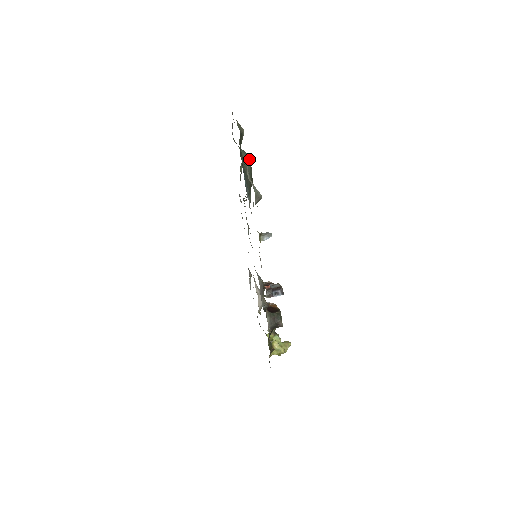
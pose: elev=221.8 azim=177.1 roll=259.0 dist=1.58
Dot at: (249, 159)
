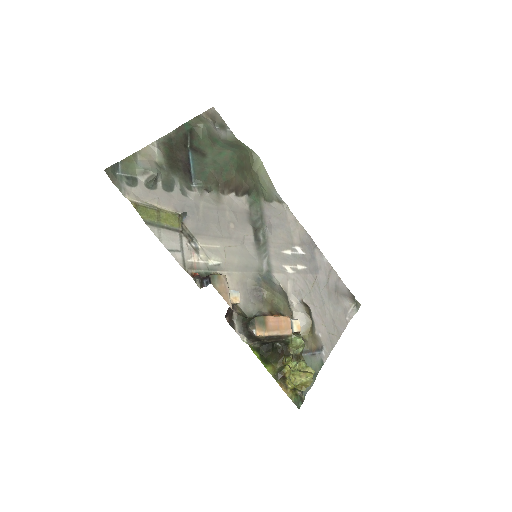
Dot at: (228, 151)
